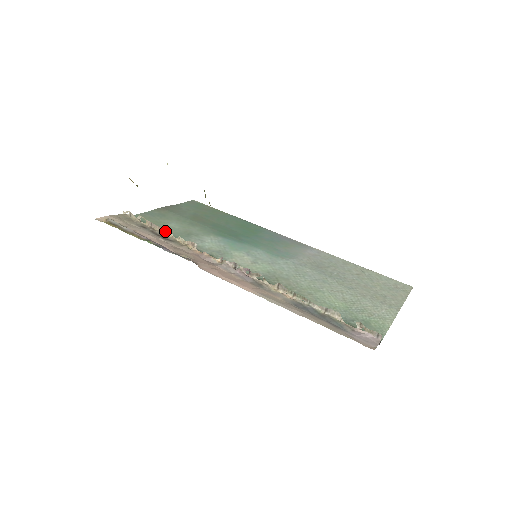
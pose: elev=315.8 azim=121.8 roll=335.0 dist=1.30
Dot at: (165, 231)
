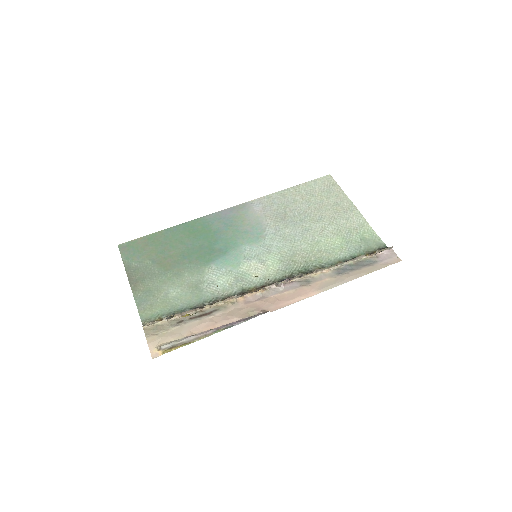
Dot at: (185, 305)
